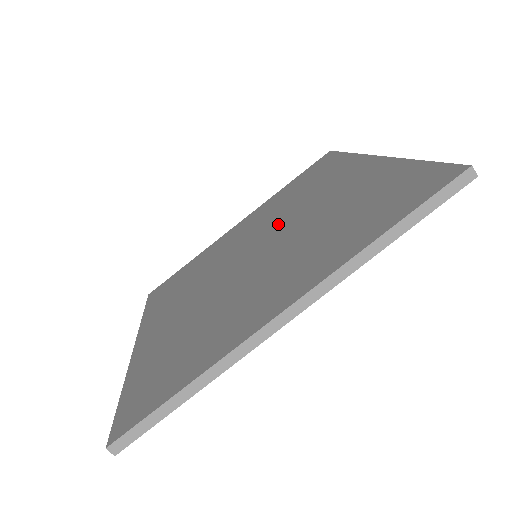
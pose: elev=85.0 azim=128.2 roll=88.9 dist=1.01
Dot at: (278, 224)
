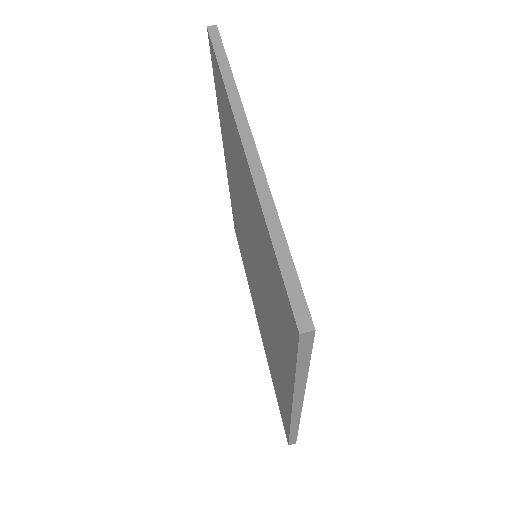
Dot at: occluded
